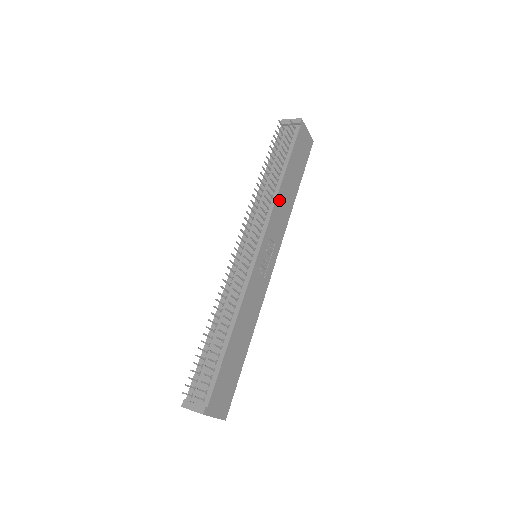
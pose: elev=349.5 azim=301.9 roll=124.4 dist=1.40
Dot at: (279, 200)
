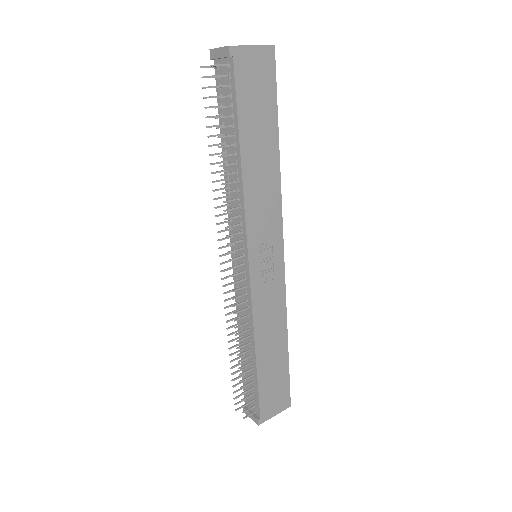
Dot at: (249, 189)
